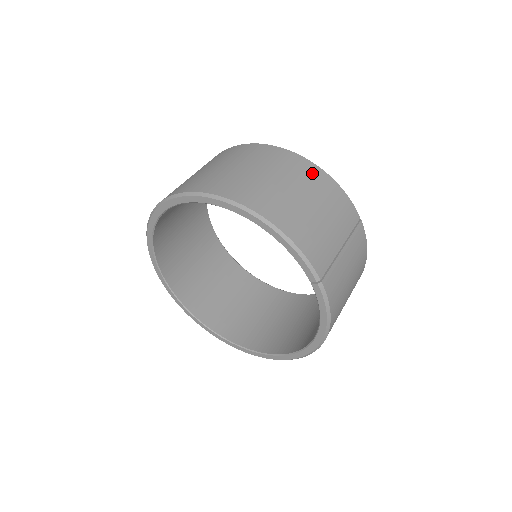
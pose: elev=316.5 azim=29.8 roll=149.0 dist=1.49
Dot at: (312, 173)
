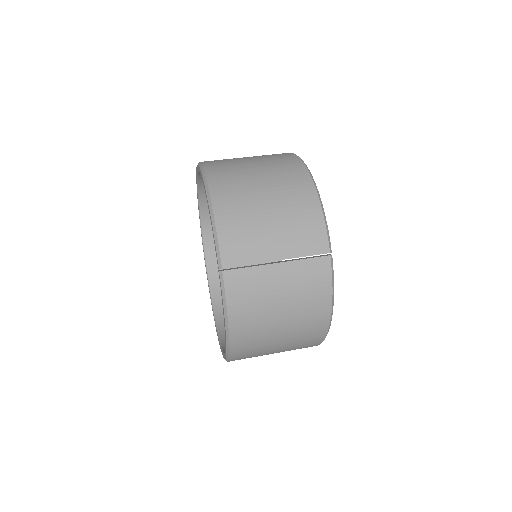
Dot at: (300, 186)
